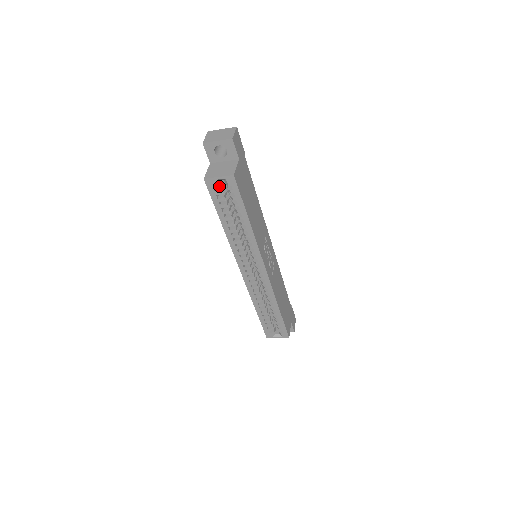
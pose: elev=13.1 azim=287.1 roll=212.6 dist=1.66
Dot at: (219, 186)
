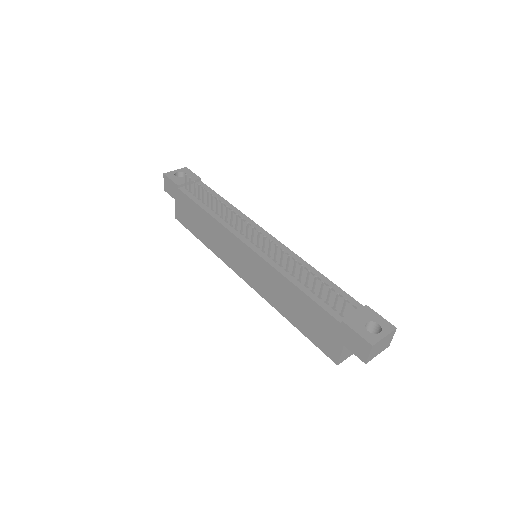
Dot at: occluded
